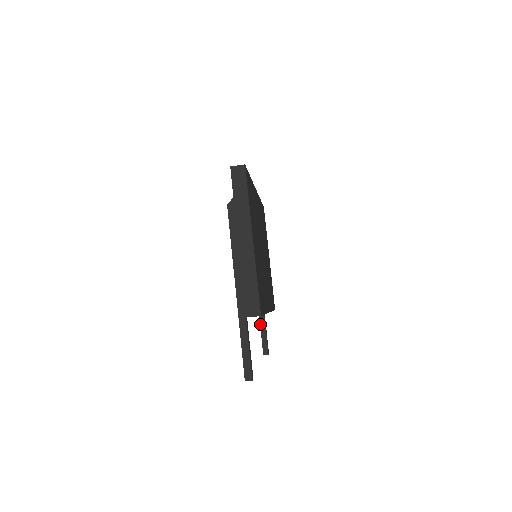
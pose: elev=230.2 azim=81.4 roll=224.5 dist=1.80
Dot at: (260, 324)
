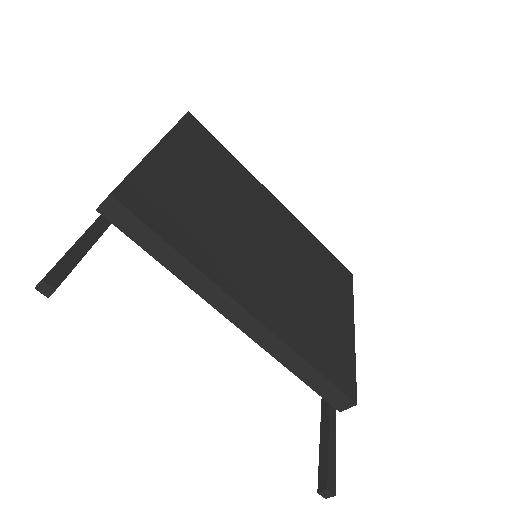
Dot at: (320, 429)
